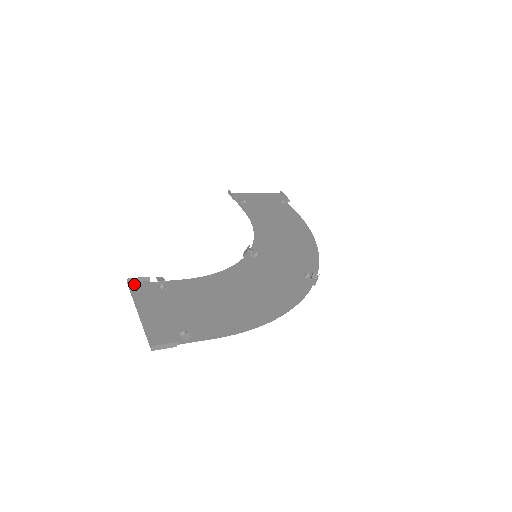
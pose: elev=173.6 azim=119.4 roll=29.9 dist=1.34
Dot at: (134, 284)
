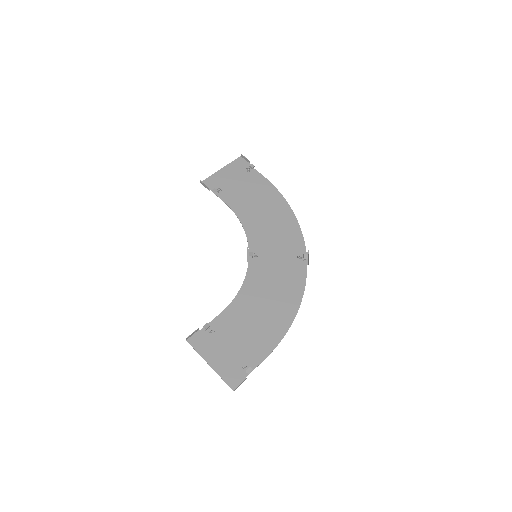
Dot at: (191, 339)
